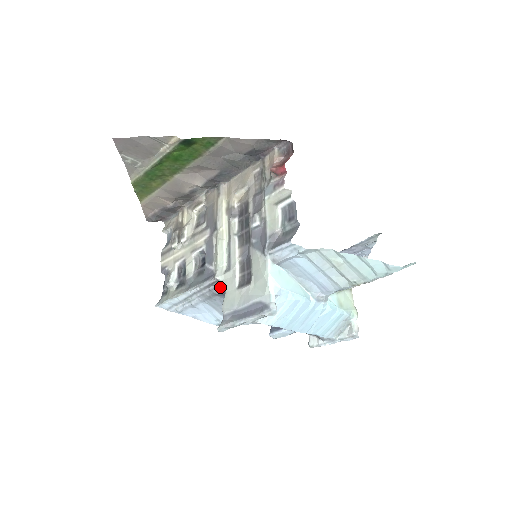
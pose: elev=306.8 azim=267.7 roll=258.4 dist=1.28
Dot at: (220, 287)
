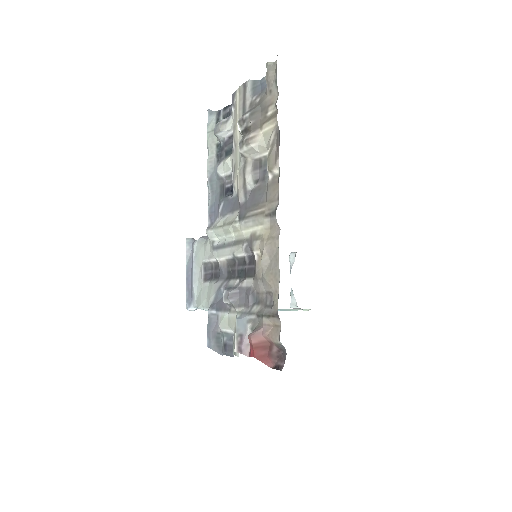
Dot at: occluded
